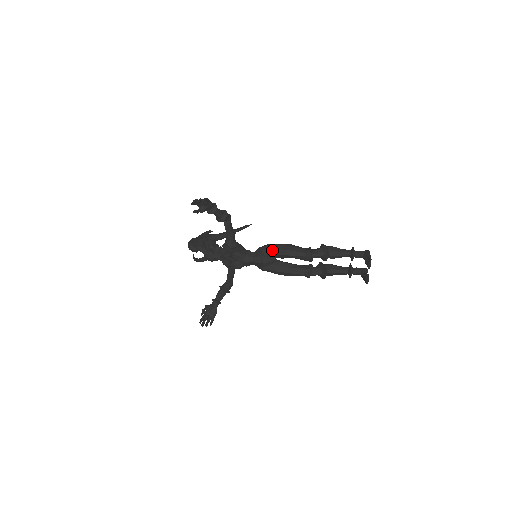
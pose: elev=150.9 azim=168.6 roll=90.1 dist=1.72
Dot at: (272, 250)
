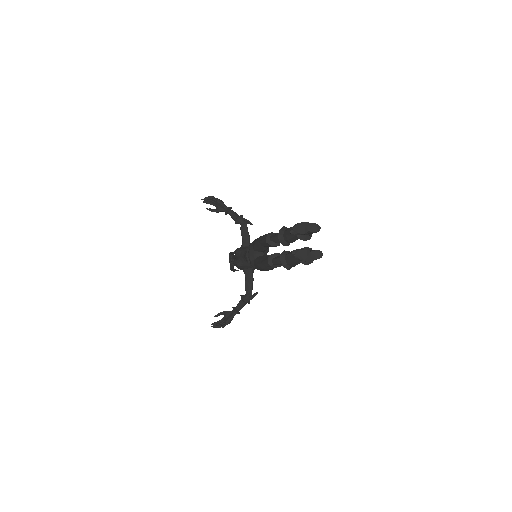
Dot at: (254, 241)
